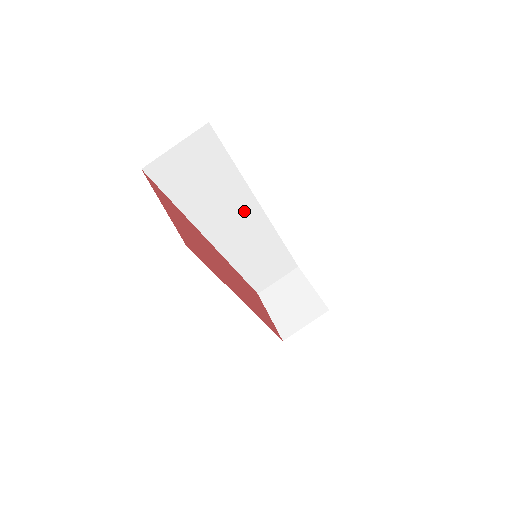
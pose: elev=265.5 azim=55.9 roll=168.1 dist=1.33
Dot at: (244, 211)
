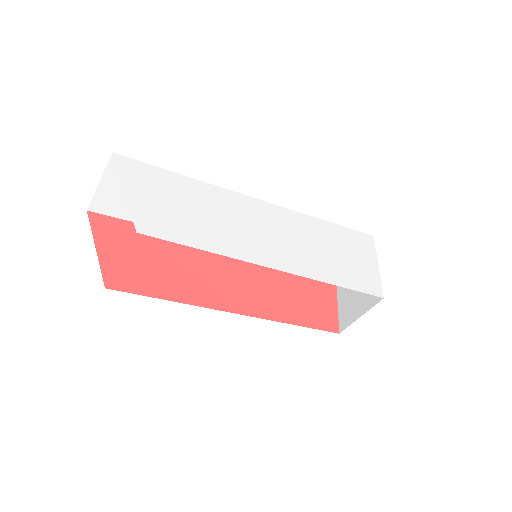
Dot at: occluded
